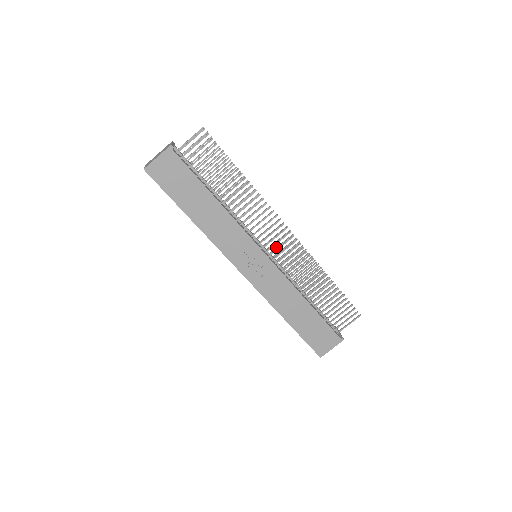
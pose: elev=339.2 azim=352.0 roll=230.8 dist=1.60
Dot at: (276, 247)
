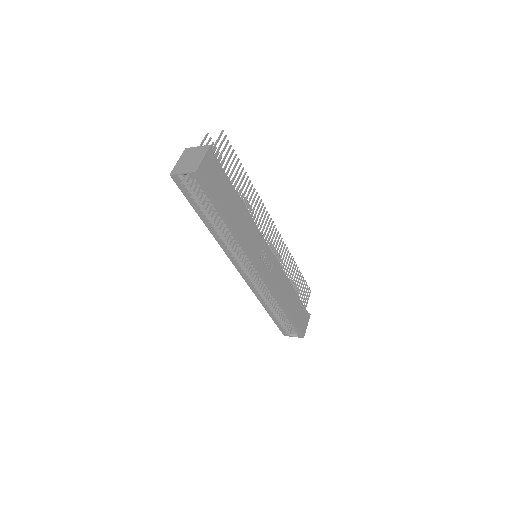
Dot at: occluded
